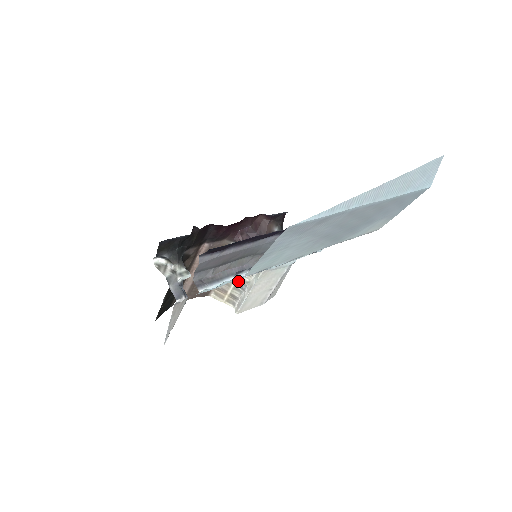
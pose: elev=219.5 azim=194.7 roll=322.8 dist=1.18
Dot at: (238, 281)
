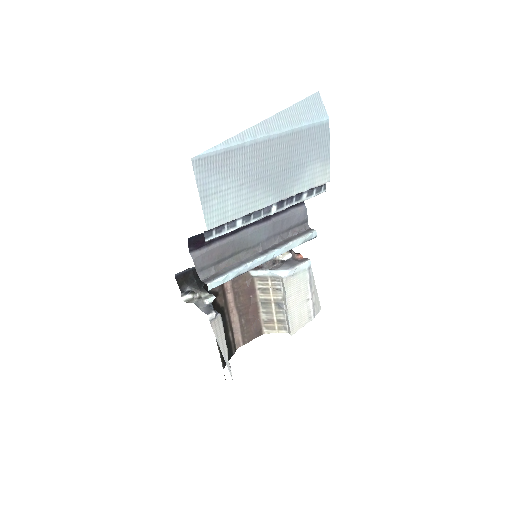
Dot at: (275, 304)
